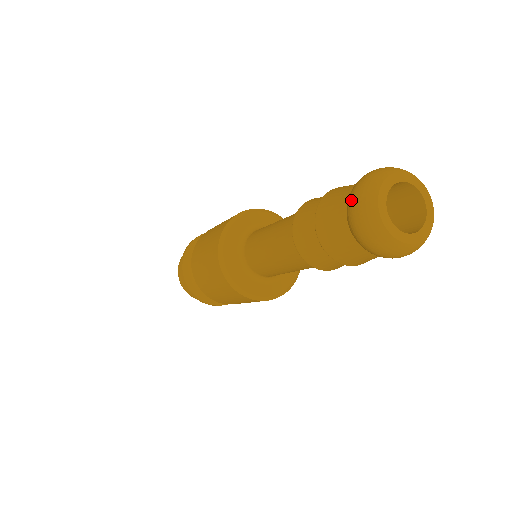
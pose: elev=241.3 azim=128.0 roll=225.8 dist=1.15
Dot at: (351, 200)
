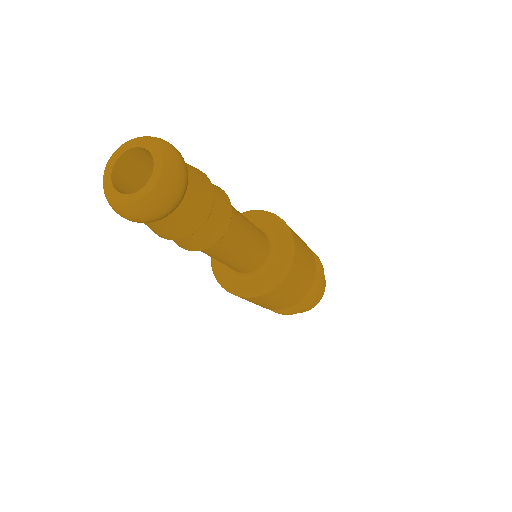
Dot at: occluded
